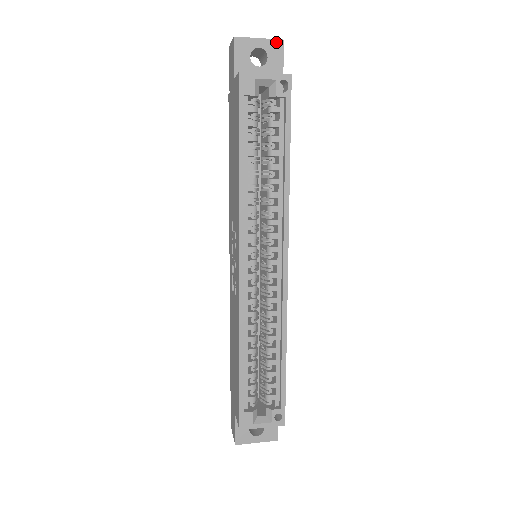
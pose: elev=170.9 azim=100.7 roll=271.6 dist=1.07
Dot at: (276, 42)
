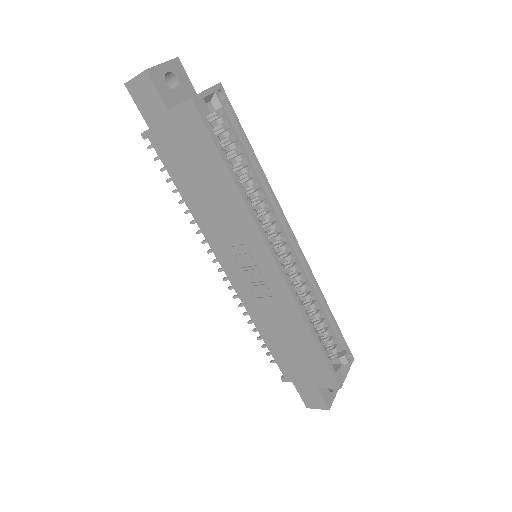
Dot at: (175, 61)
